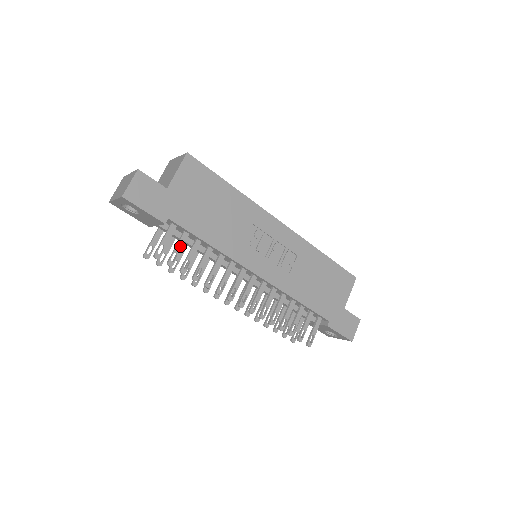
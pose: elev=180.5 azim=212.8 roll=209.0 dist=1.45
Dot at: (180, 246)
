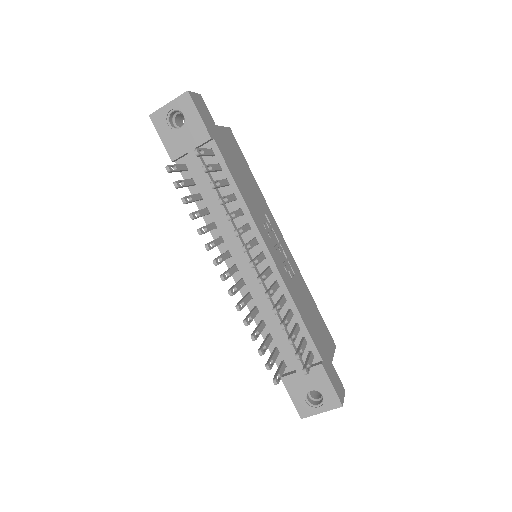
Dot at: (215, 167)
